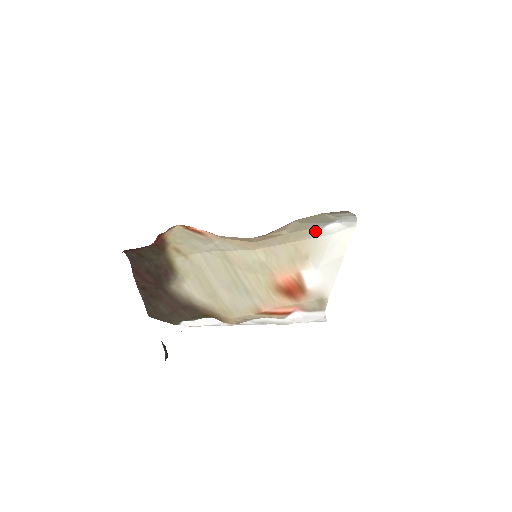
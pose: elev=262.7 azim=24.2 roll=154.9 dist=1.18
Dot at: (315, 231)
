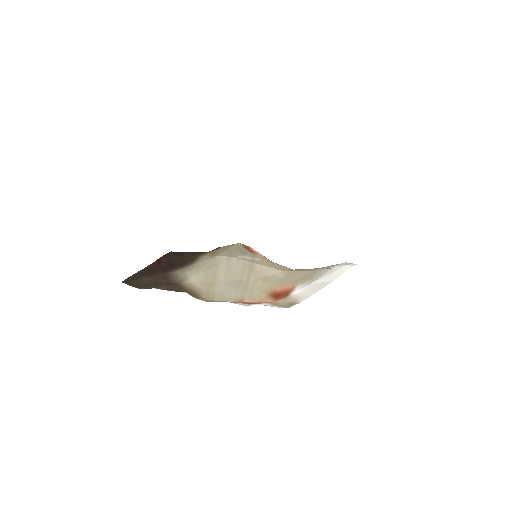
Dot at: (330, 266)
